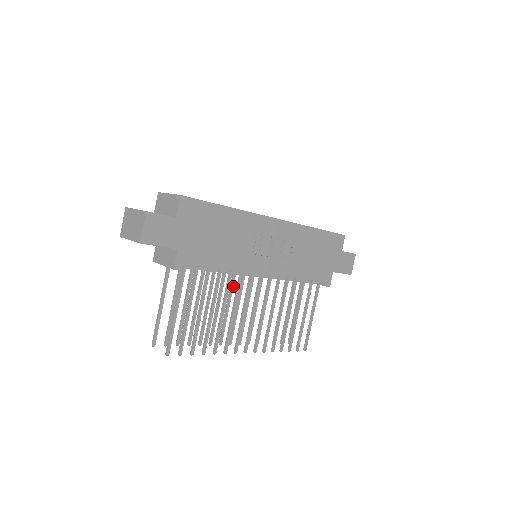
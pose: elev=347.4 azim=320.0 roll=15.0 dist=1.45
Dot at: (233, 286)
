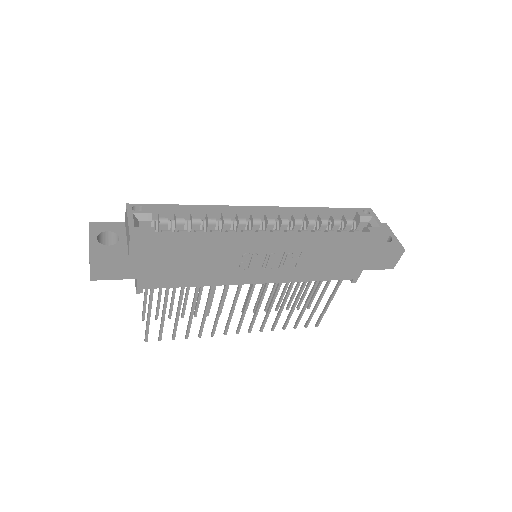
Dot at: occluded
